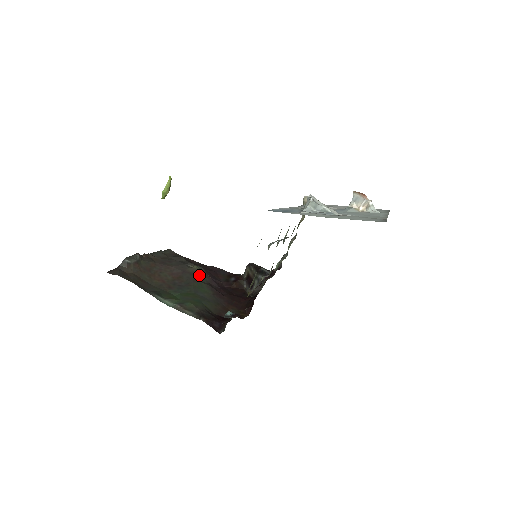
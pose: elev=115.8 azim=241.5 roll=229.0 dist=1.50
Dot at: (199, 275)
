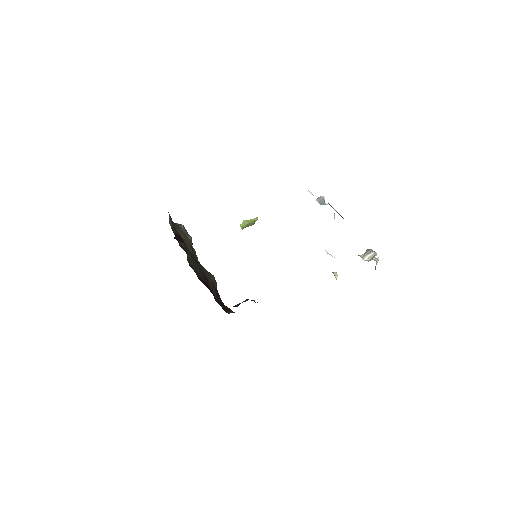
Dot at: (209, 273)
